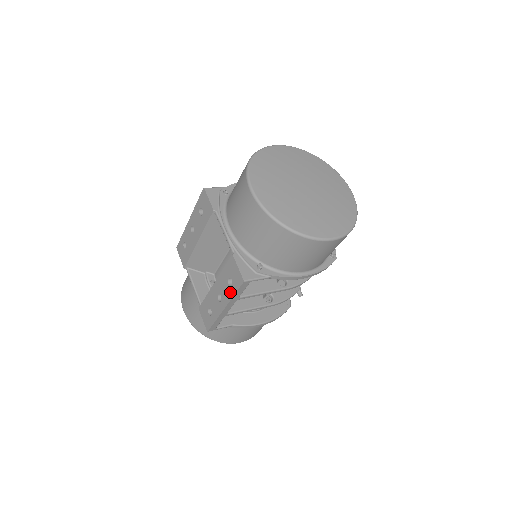
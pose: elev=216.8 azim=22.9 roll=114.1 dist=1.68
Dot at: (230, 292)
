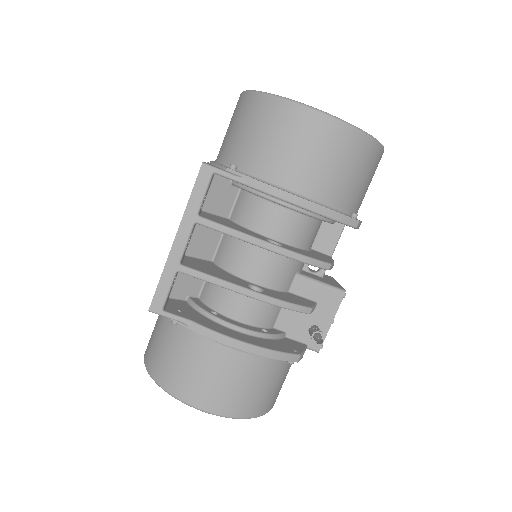
Dot at: (187, 204)
